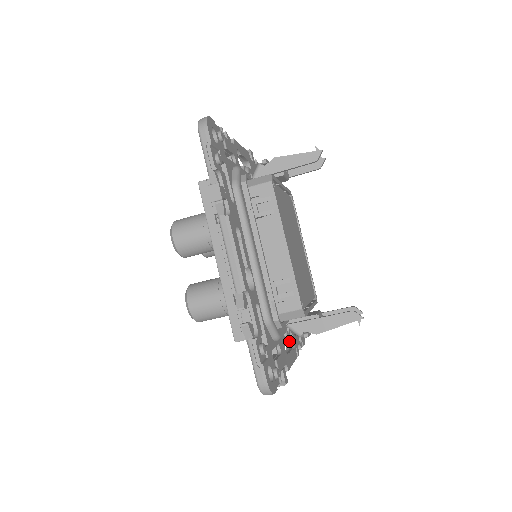
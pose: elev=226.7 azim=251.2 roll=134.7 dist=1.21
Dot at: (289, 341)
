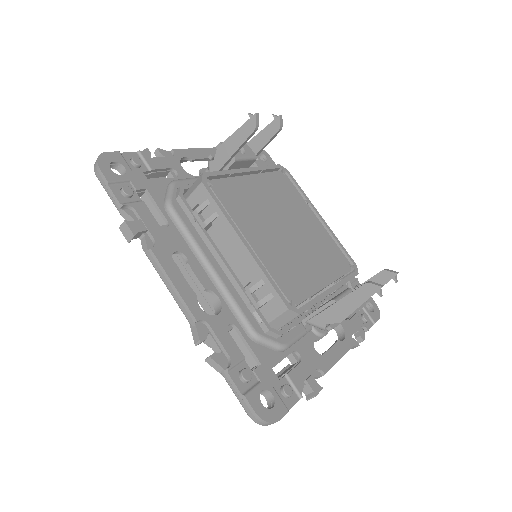
Dot at: (339, 330)
